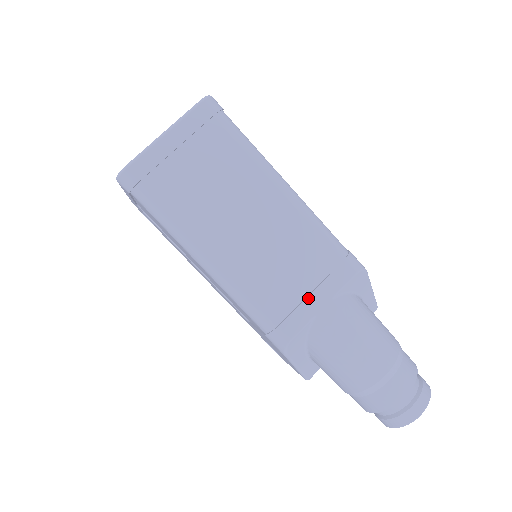
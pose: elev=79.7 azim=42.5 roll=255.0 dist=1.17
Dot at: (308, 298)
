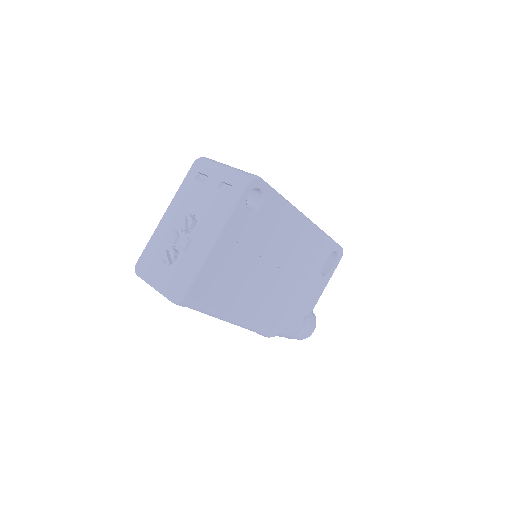
Dot at: occluded
